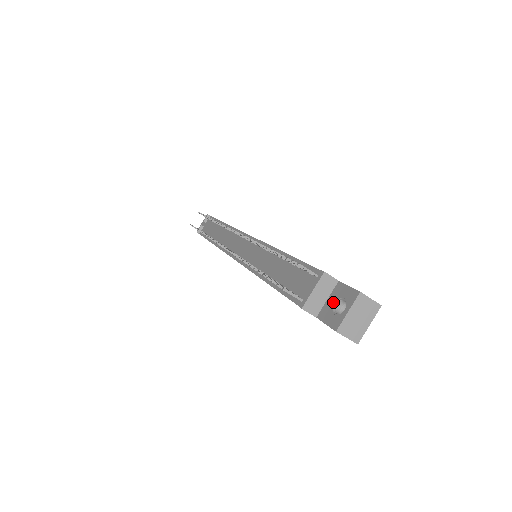
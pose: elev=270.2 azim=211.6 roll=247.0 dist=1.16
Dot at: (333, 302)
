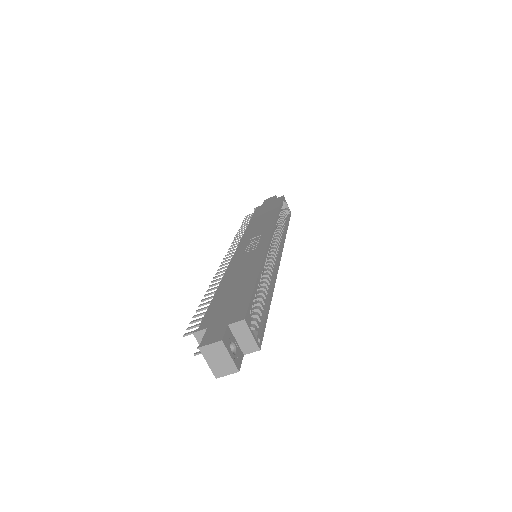
Dot at: occluded
